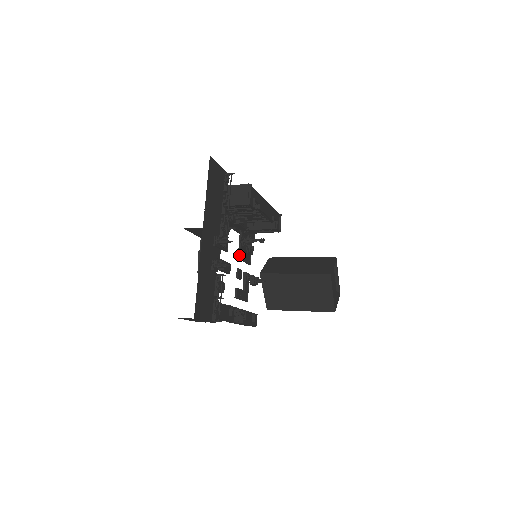
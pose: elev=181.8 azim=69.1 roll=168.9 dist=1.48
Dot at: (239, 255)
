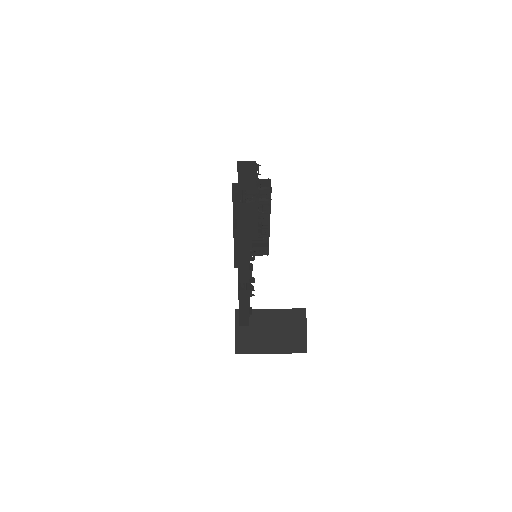
Dot at: occluded
